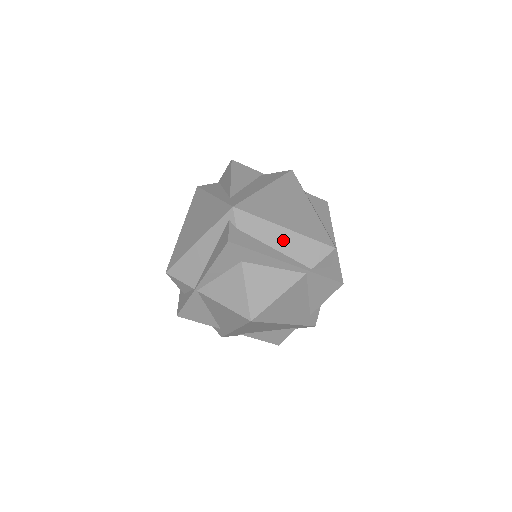
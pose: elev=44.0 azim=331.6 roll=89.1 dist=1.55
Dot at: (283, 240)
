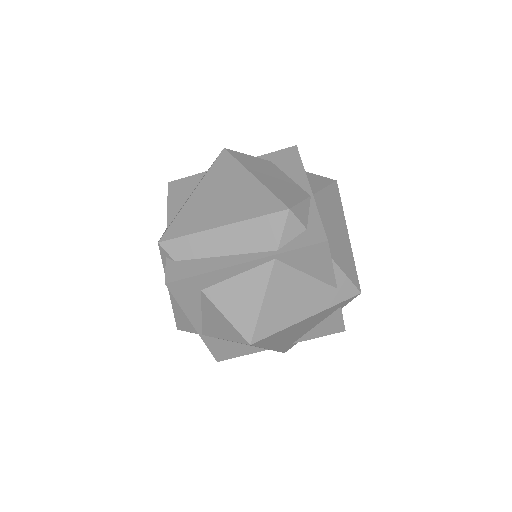
Dot at: (227, 241)
